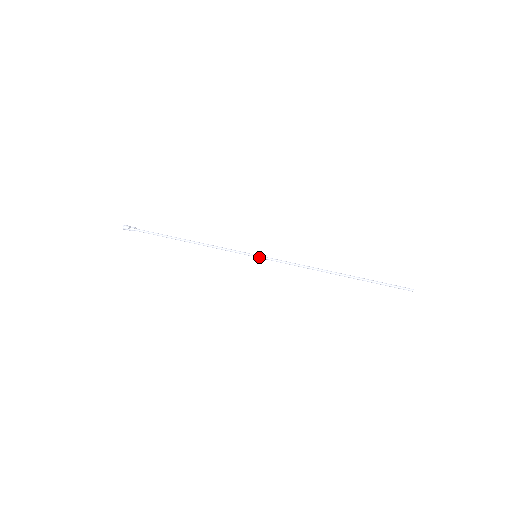
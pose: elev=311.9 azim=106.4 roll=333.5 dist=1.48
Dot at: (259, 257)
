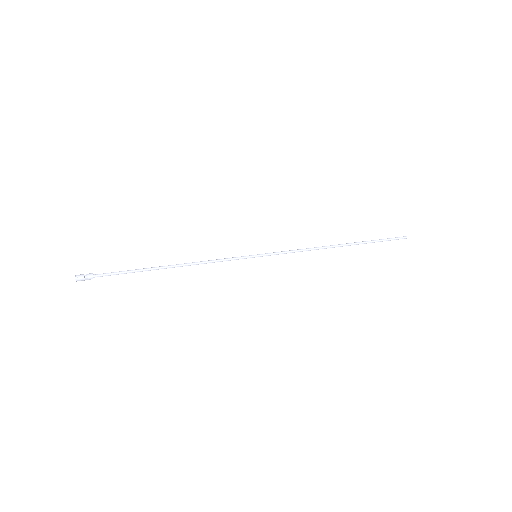
Dot at: (260, 256)
